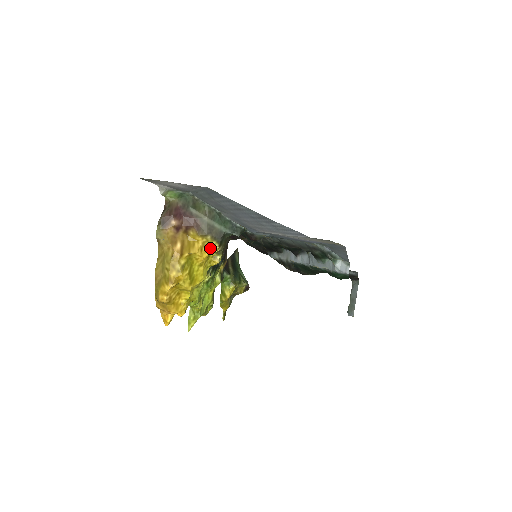
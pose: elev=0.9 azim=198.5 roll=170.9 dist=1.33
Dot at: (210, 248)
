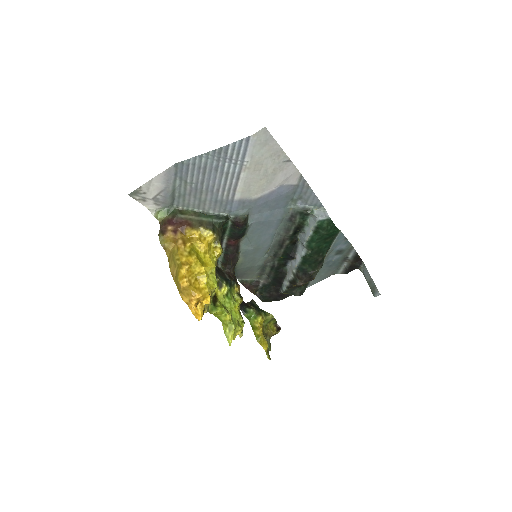
Dot at: (207, 237)
